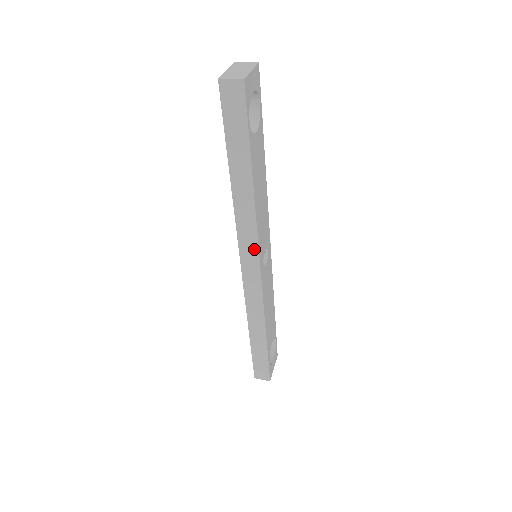
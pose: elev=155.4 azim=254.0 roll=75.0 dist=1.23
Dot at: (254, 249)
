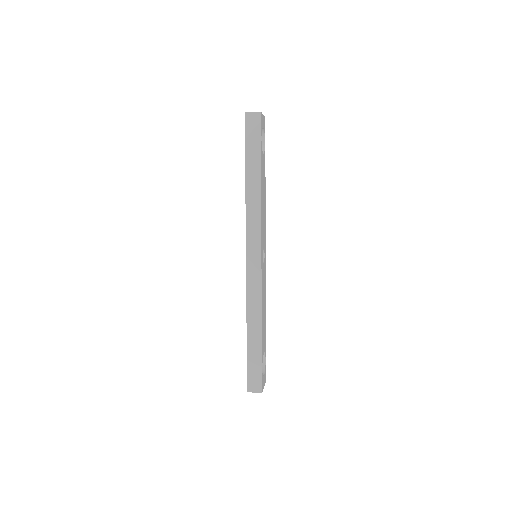
Dot at: (258, 238)
